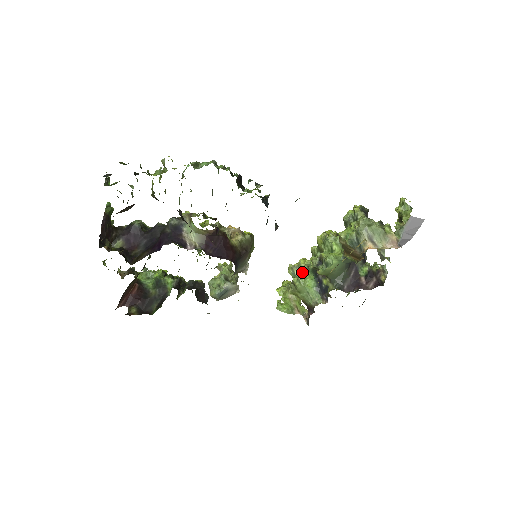
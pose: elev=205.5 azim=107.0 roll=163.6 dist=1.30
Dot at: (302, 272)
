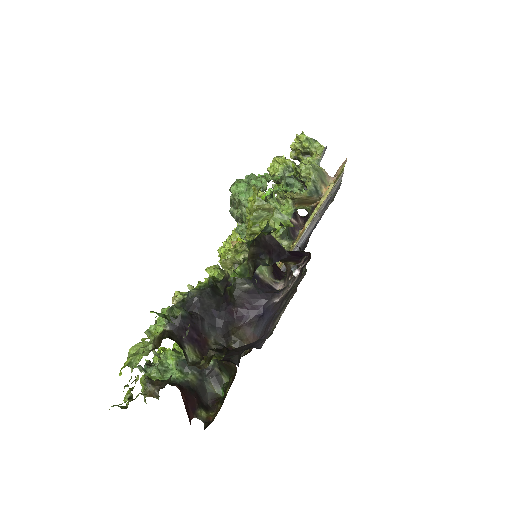
Dot at: occluded
